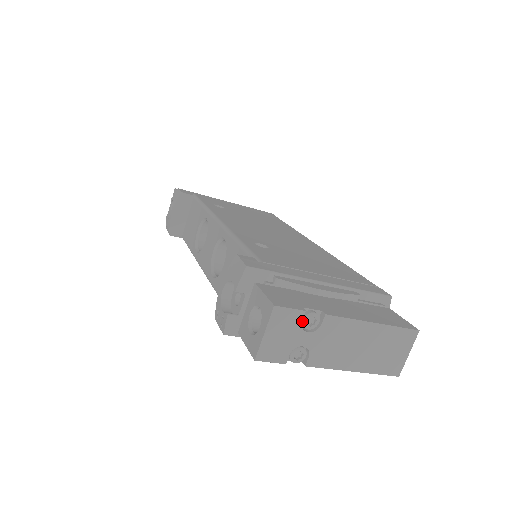
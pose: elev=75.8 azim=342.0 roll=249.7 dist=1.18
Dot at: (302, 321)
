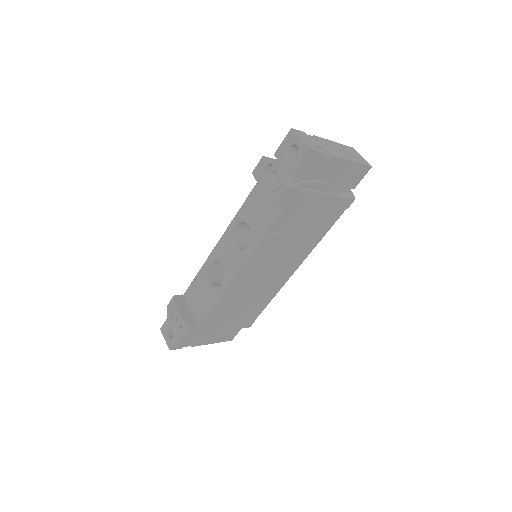
Dot at: occluded
